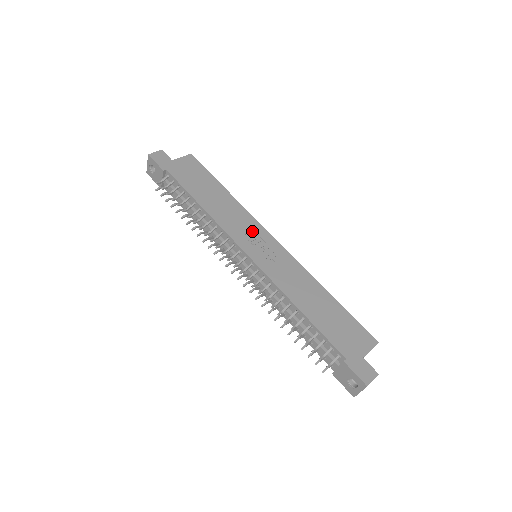
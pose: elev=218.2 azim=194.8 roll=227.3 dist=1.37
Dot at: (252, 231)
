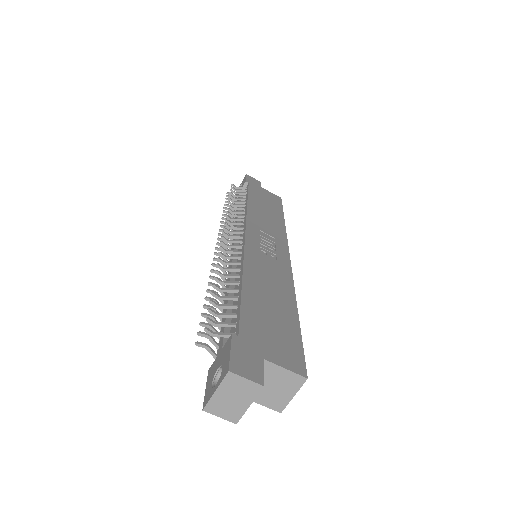
Dot at: (273, 237)
